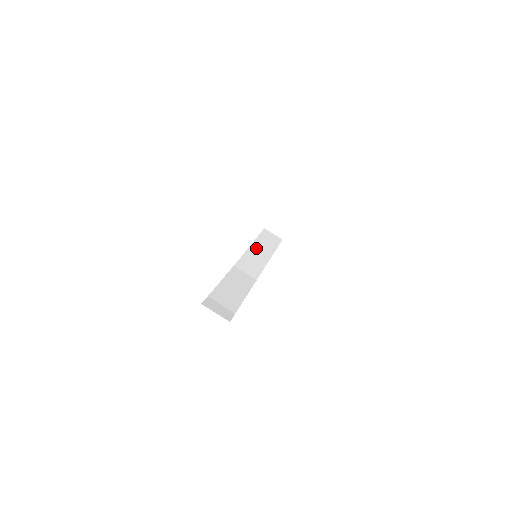
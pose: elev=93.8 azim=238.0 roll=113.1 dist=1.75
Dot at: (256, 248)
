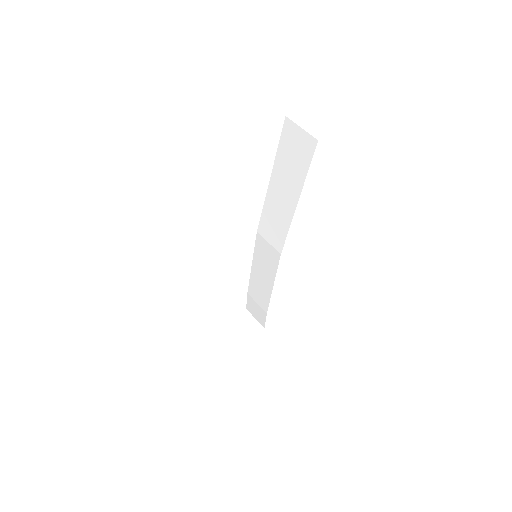
Dot at: occluded
